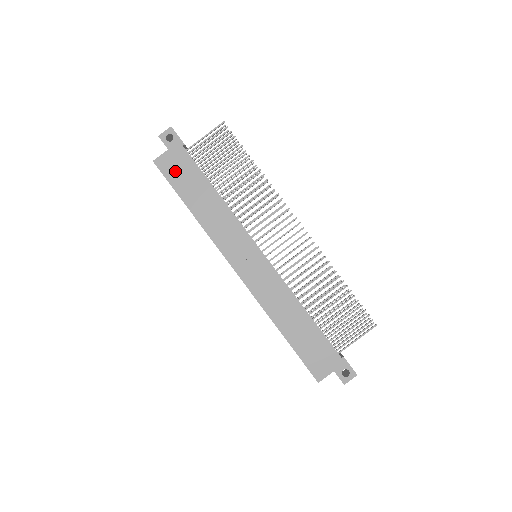
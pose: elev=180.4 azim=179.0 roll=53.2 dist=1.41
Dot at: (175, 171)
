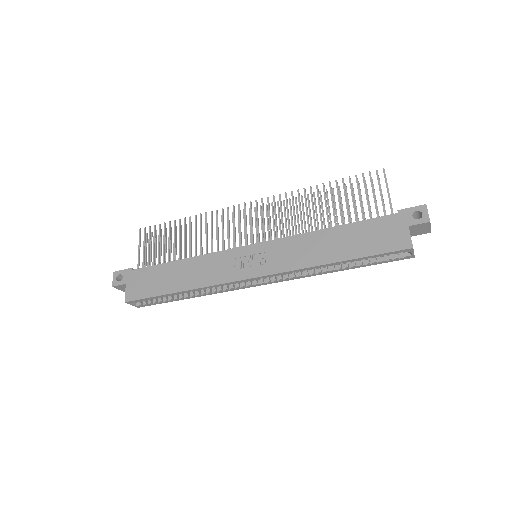
Dot at: (143, 287)
